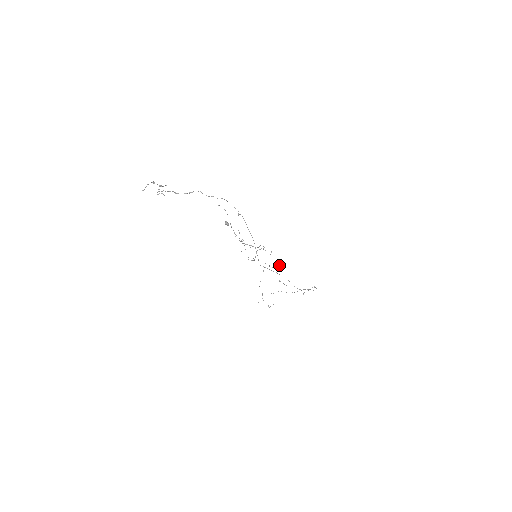
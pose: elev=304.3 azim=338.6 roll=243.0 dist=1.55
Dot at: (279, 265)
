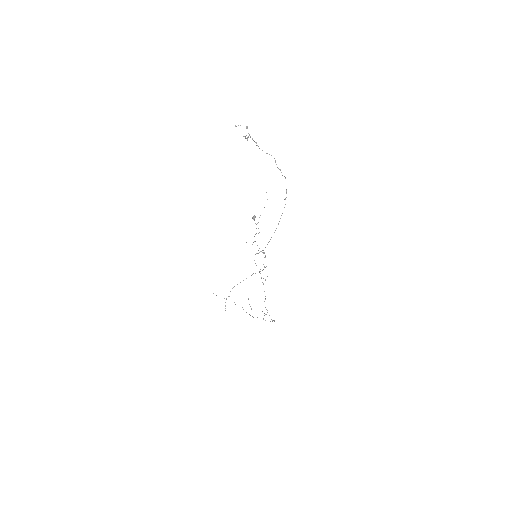
Dot at: occluded
